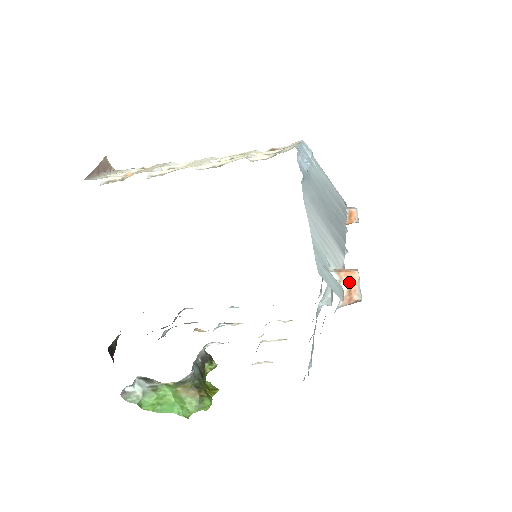
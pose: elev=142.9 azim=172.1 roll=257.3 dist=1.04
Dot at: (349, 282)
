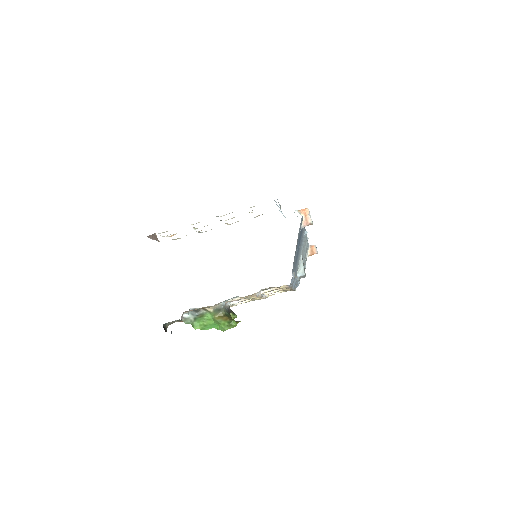
Dot at: (305, 213)
